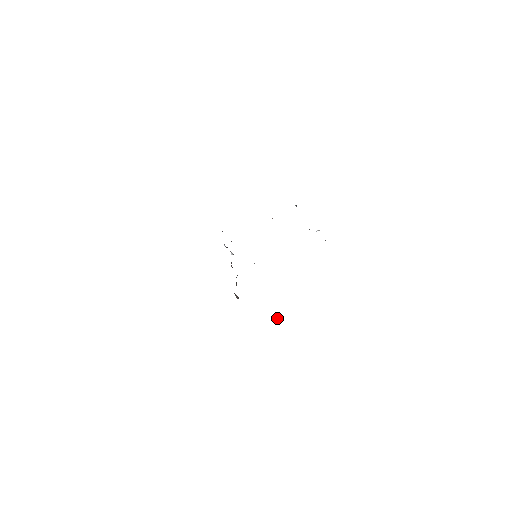
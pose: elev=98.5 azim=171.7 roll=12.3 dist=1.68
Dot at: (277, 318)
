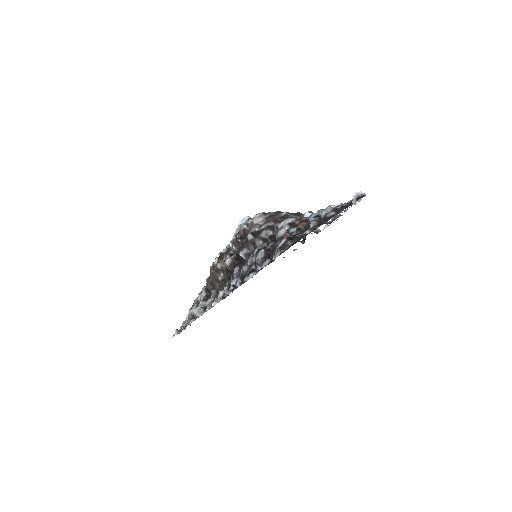
Dot at: occluded
